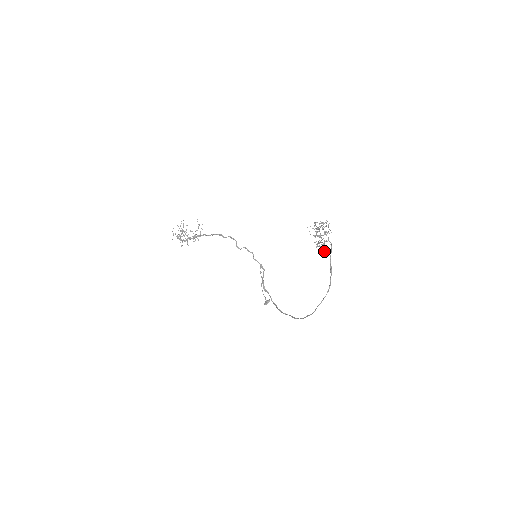
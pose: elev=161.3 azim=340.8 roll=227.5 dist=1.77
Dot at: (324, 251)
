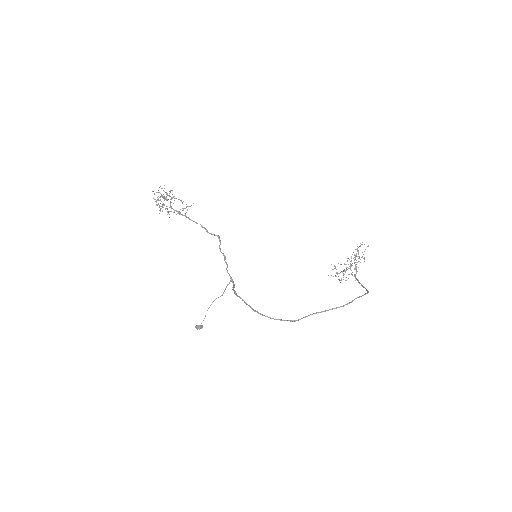
Dot at: (352, 275)
